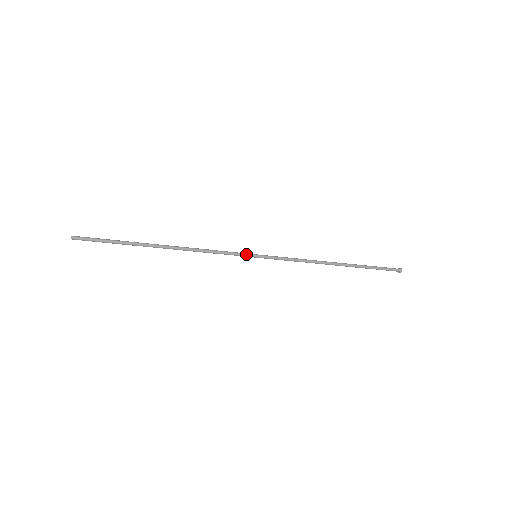
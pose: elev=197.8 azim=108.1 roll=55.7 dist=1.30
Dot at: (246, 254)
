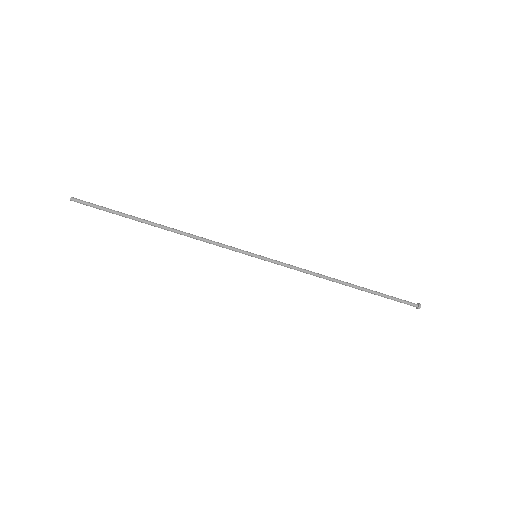
Dot at: (245, 251)
